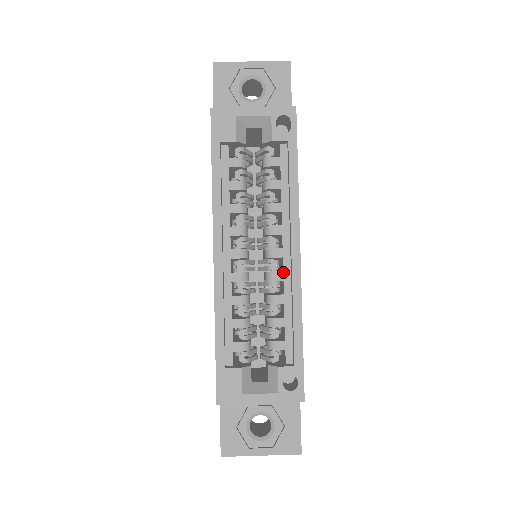
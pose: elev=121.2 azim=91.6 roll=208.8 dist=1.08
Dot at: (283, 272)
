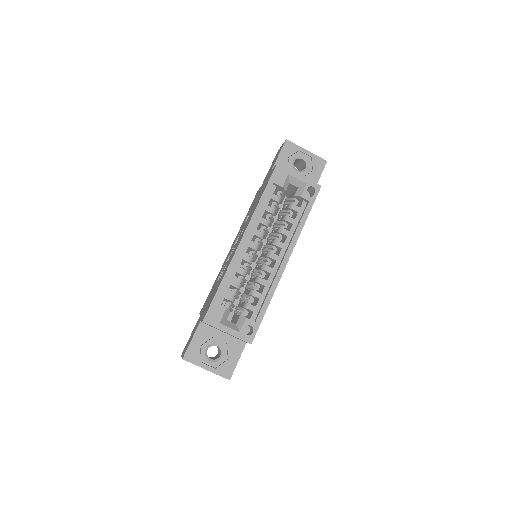
Dot at: (273, 269)
